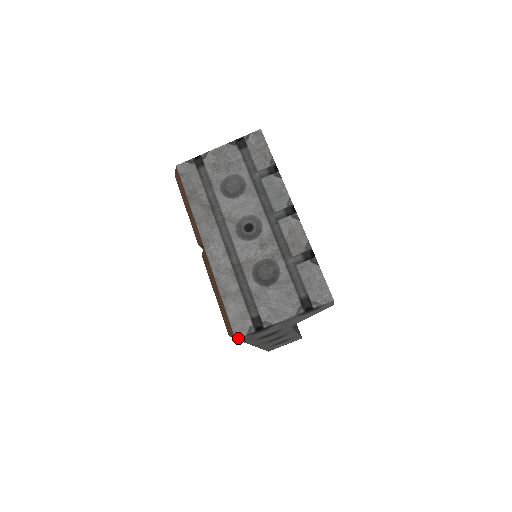
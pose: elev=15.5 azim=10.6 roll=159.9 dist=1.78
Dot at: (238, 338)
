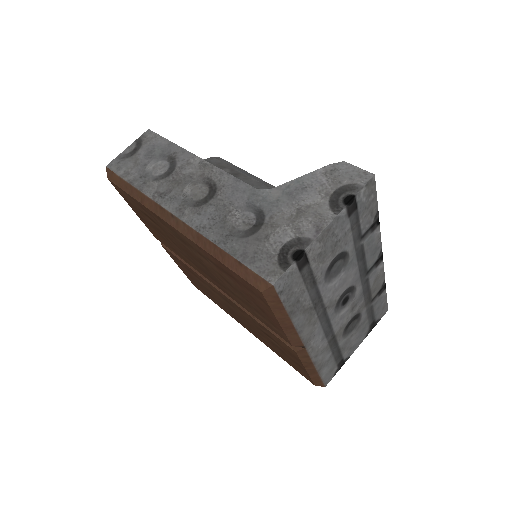
Dot at: occluded
